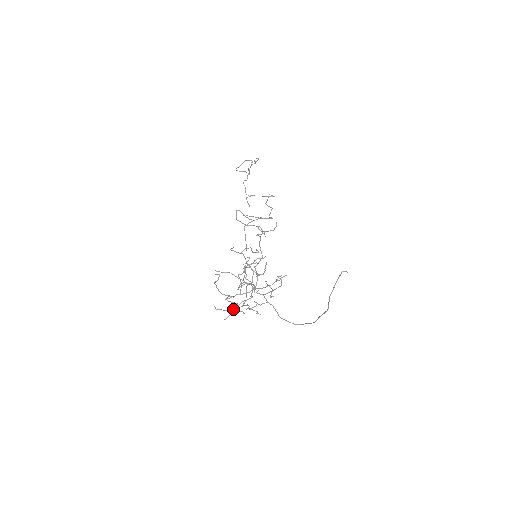
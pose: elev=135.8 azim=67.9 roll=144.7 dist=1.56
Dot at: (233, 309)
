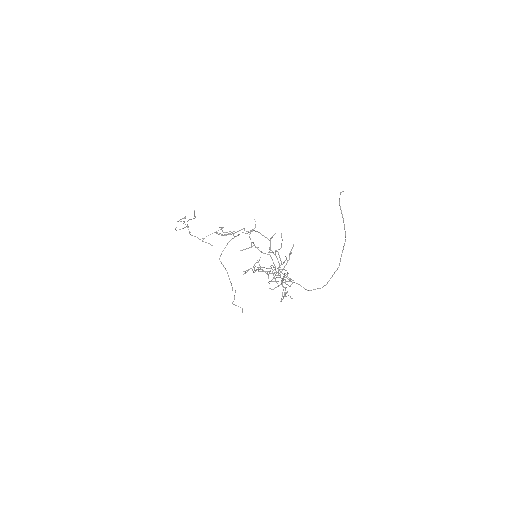
Dot at: (285, 279)
